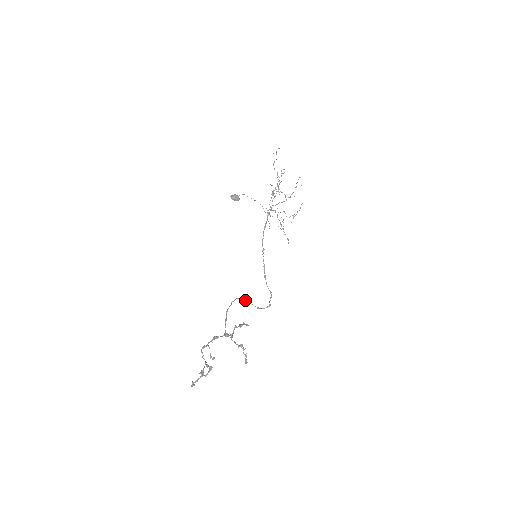
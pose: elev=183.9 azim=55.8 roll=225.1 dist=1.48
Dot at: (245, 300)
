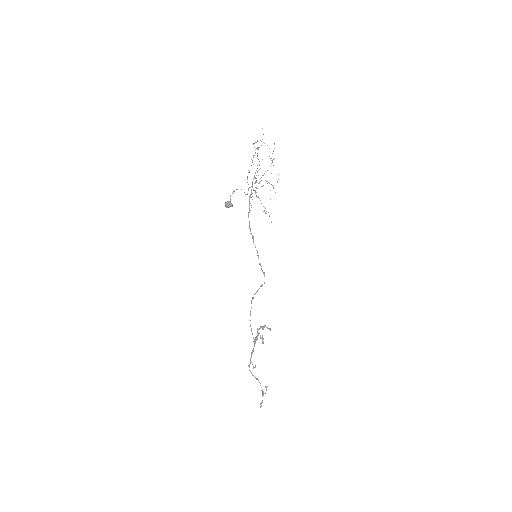
Dot at: (253, 297)
